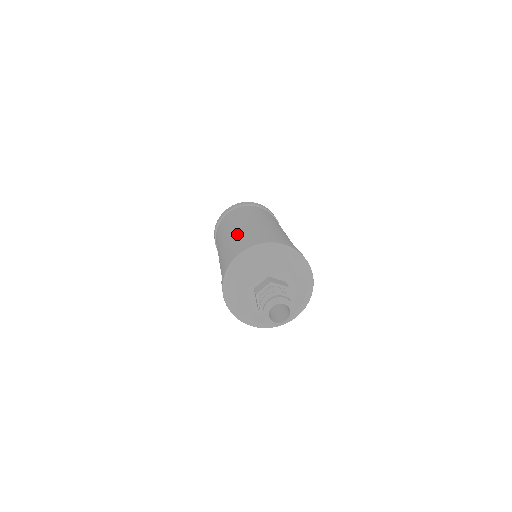
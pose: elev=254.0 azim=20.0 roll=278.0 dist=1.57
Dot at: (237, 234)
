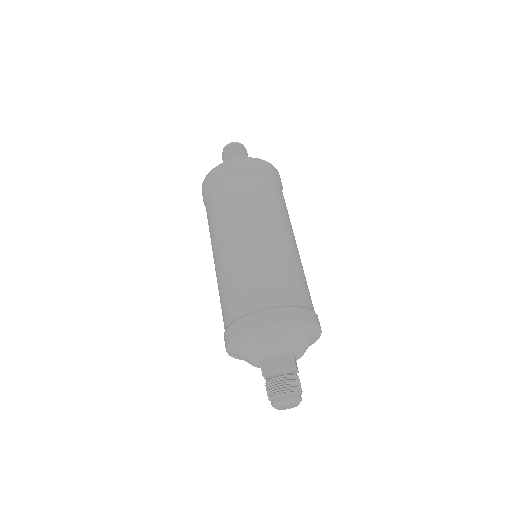
Dot at: (281, 260)
